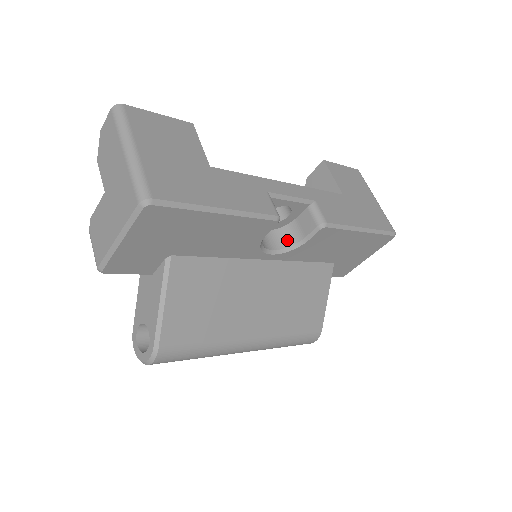
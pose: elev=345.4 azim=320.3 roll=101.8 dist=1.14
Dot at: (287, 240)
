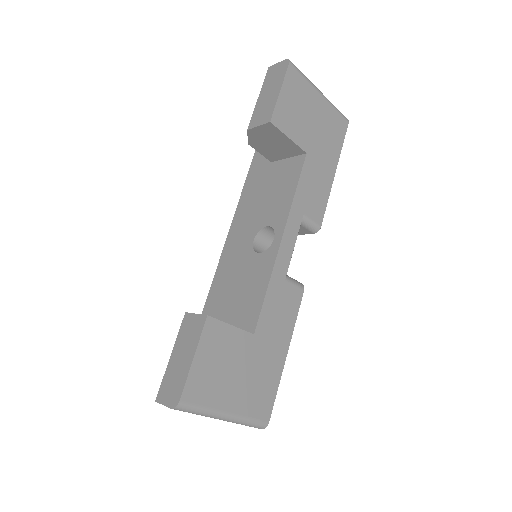
Dot at: occluded
